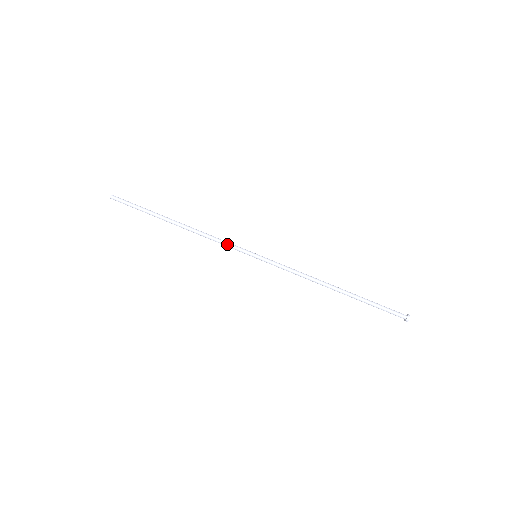
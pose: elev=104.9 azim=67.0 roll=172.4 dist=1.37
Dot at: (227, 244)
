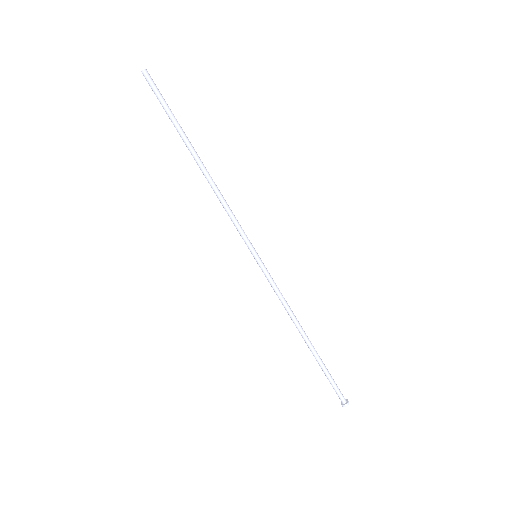
Dot at: (237, 223)
